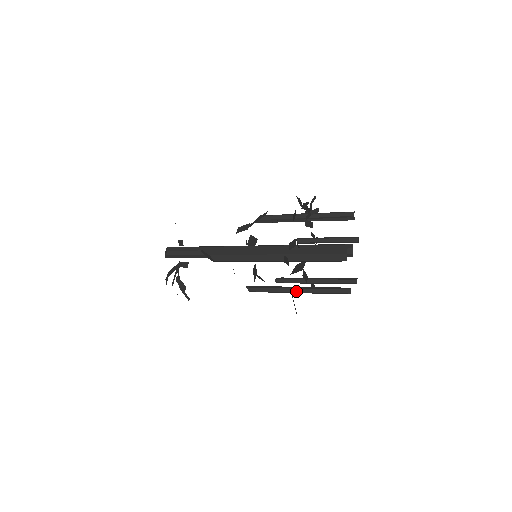
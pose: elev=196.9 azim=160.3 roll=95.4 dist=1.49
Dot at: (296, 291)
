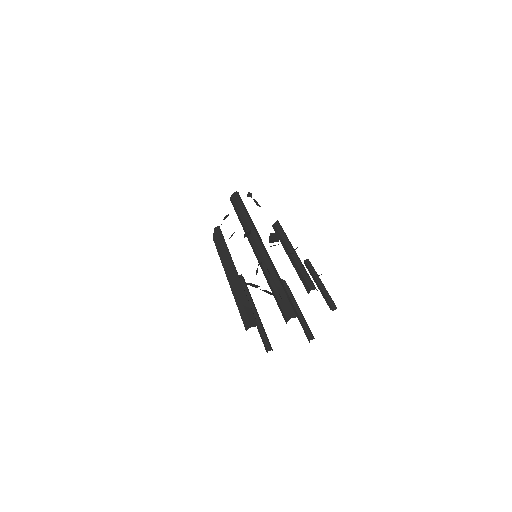
Dot at: occluded
